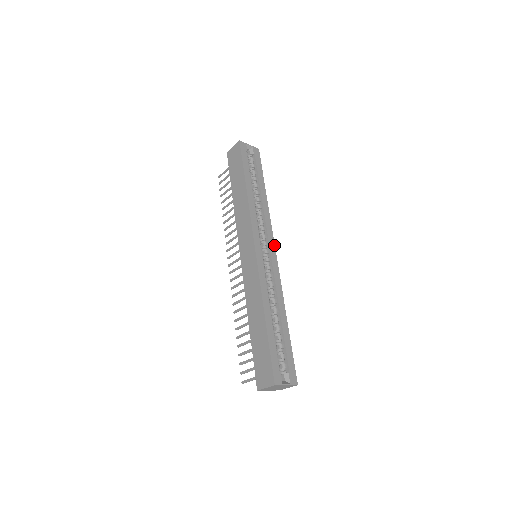
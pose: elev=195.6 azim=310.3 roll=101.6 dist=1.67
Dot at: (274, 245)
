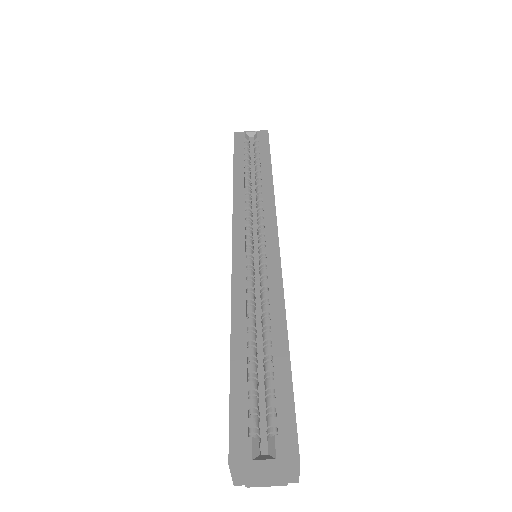
Dot at: (276, 228)
